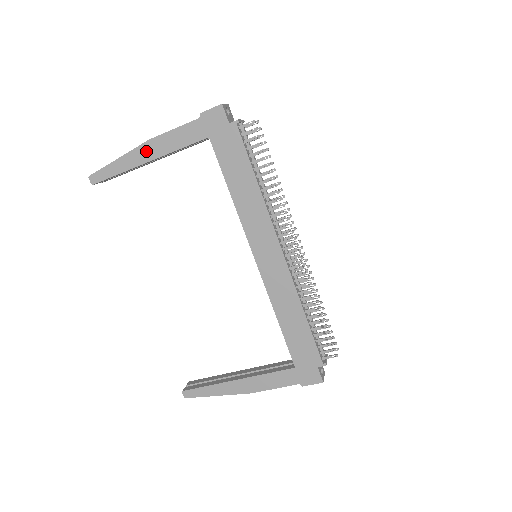
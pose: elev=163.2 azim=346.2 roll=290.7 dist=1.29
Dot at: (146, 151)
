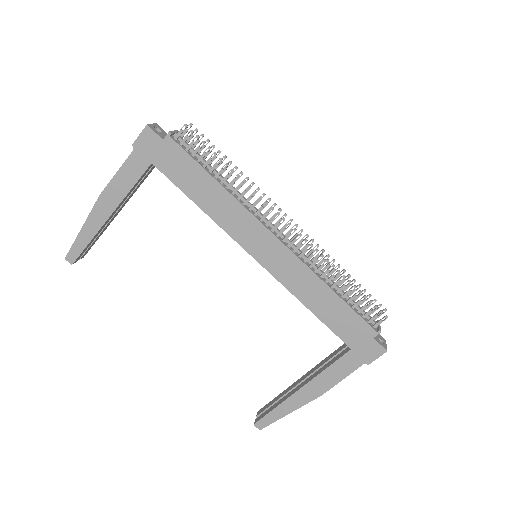
Dot at: (102, 207)
